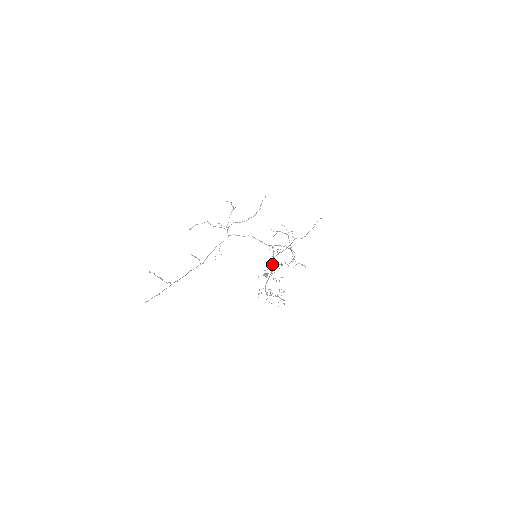
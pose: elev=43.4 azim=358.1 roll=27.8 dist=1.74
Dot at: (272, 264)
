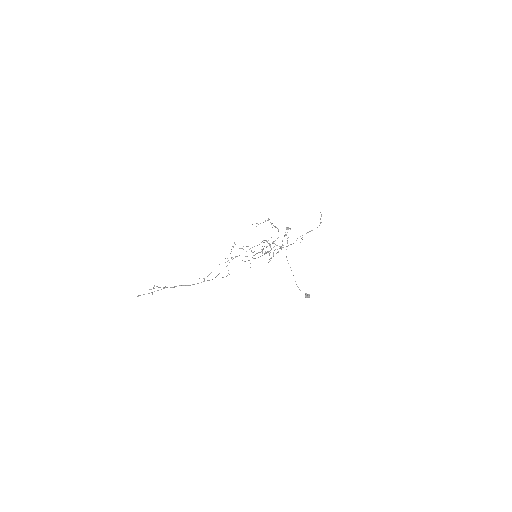
Dot at: (269, 251)
